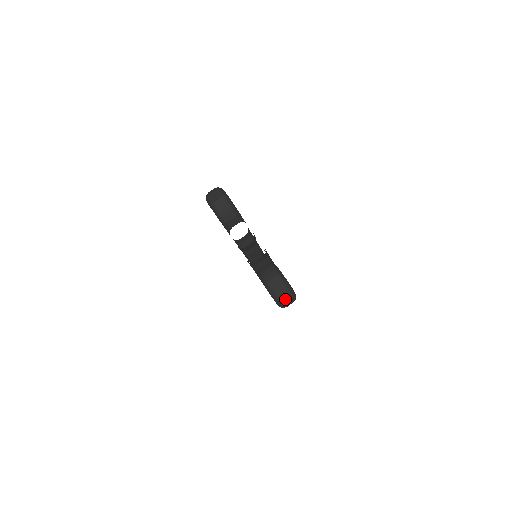
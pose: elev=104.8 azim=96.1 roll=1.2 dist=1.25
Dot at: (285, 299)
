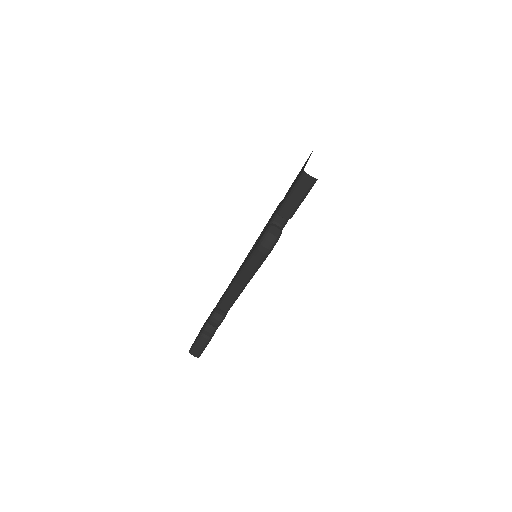
Dot at: (271, 236)
